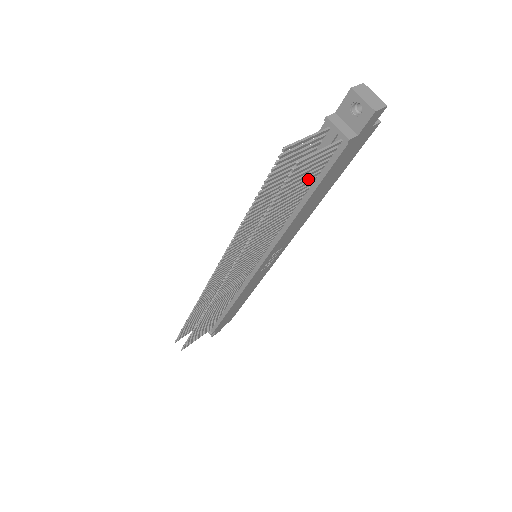
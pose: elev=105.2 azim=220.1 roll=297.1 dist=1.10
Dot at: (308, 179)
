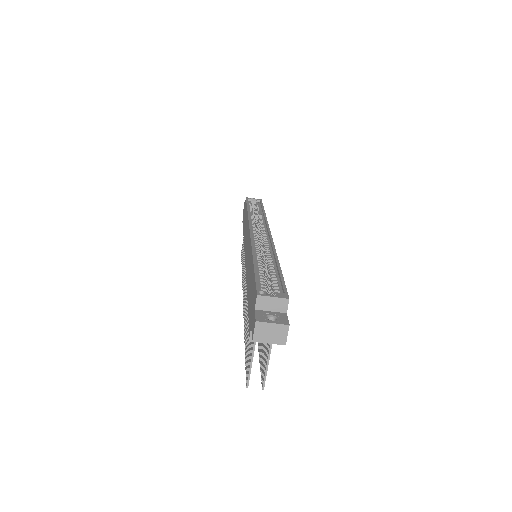
Dot at: occluded
